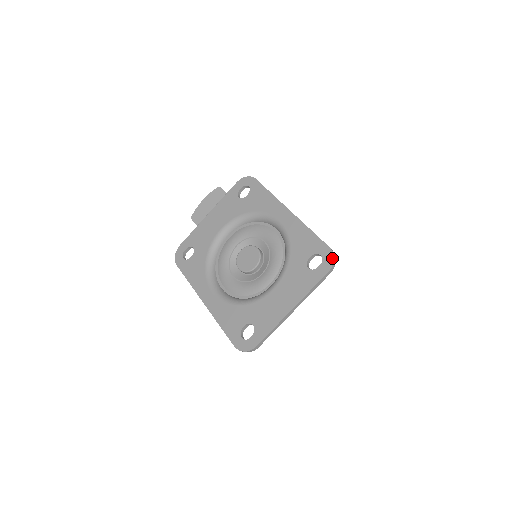
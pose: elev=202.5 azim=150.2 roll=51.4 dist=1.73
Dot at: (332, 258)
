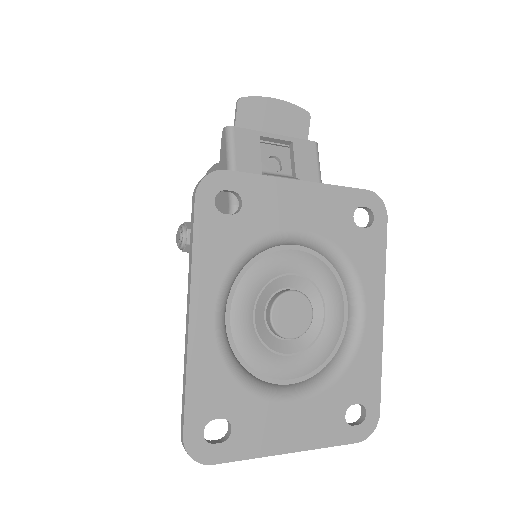
Dot at: (373, 430)
